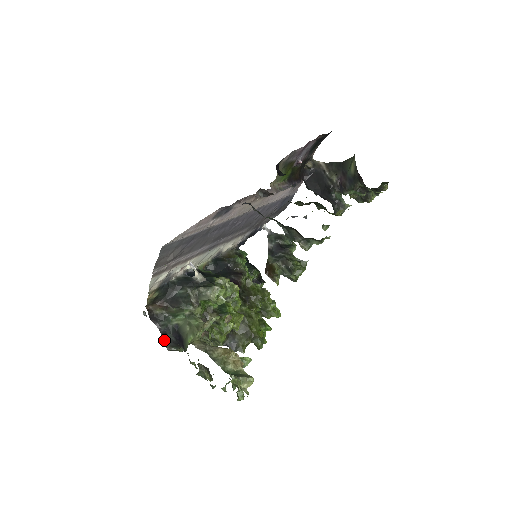
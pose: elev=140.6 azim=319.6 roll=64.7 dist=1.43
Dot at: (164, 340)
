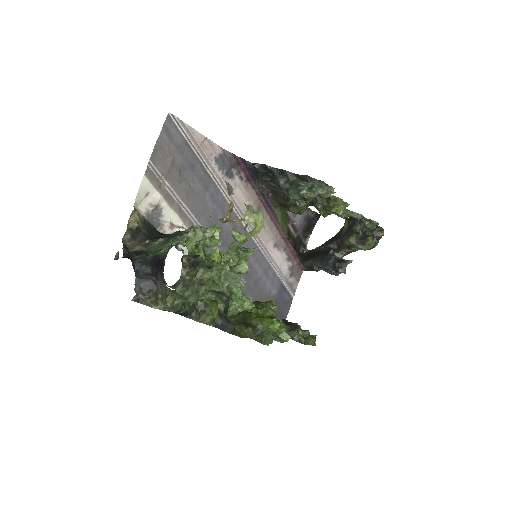
Dot at: (135, 276)
